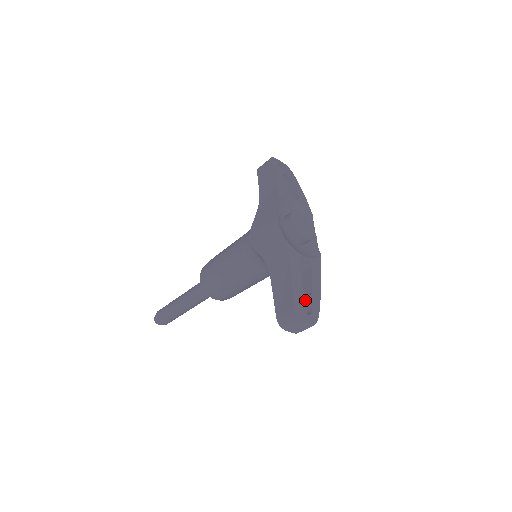
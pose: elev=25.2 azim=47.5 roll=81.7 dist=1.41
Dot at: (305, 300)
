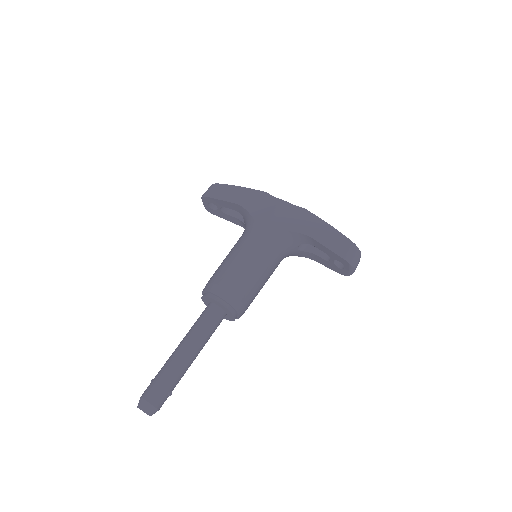
Dot at: occluded
